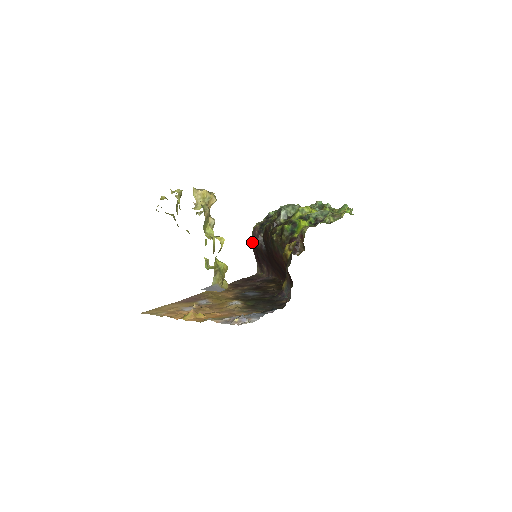
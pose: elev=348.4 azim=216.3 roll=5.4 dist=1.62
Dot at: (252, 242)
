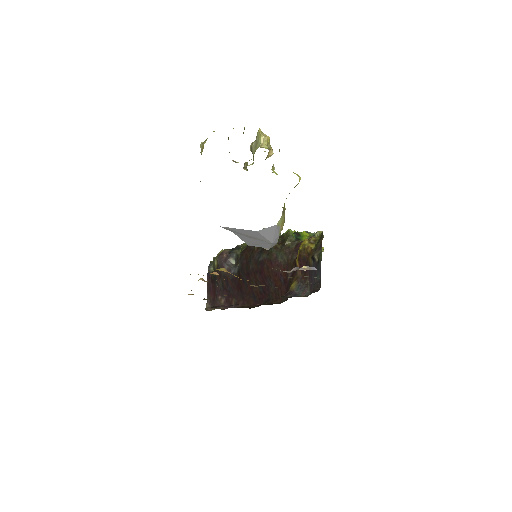
Dot at: (209, 272)
